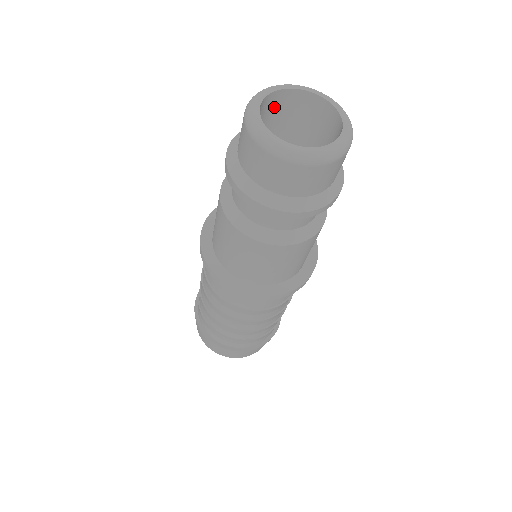
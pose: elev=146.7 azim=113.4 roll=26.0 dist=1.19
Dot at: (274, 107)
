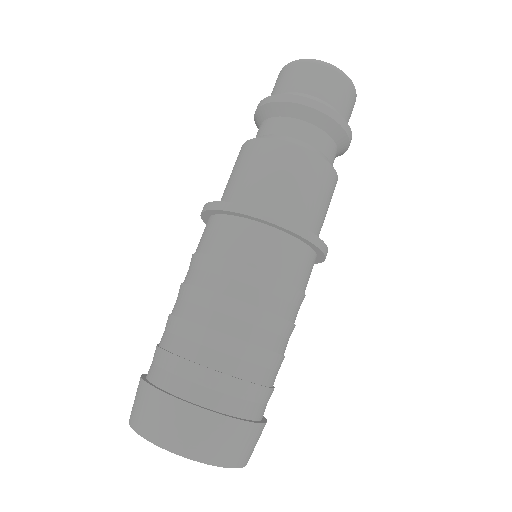
Dot at: occluded
